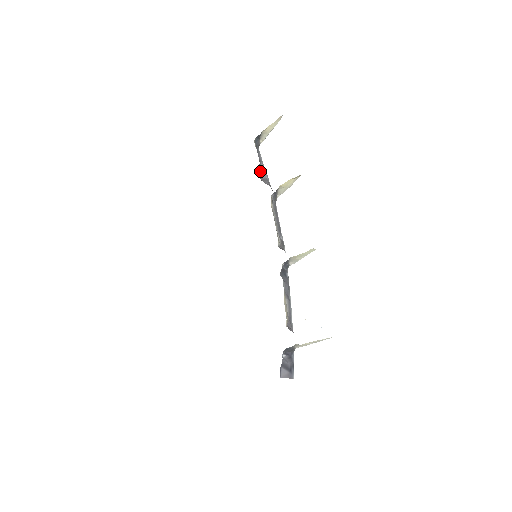
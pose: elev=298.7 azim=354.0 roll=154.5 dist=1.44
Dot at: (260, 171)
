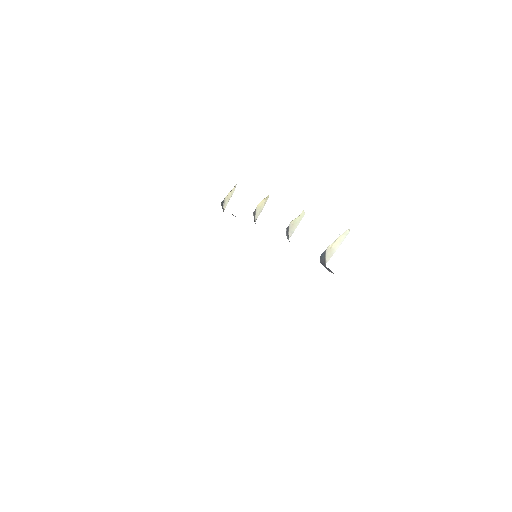
Dot at: occluded
